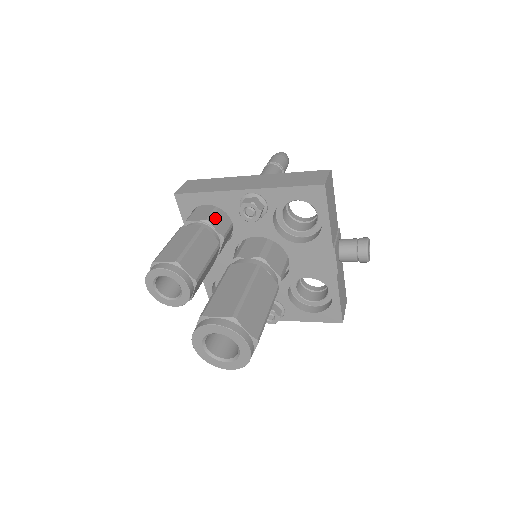
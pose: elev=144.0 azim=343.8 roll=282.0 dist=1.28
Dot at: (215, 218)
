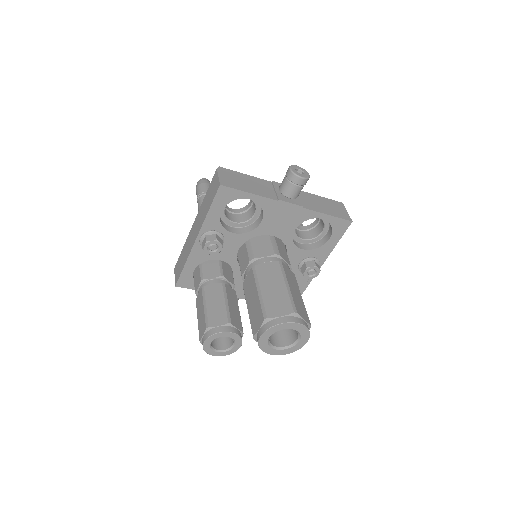
Dot at: (205, 272)
